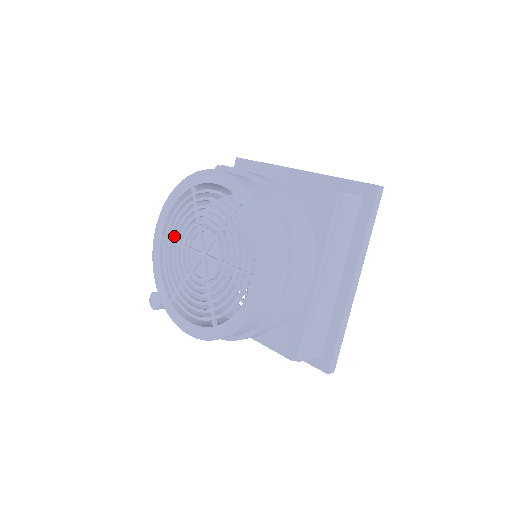
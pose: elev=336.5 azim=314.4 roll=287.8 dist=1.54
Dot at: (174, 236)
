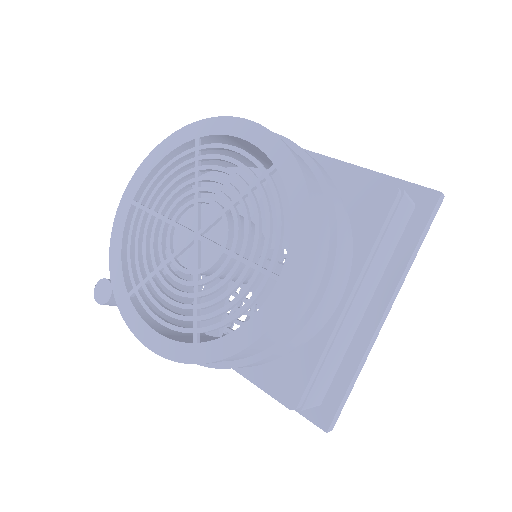
Dot at: (154, 203)
